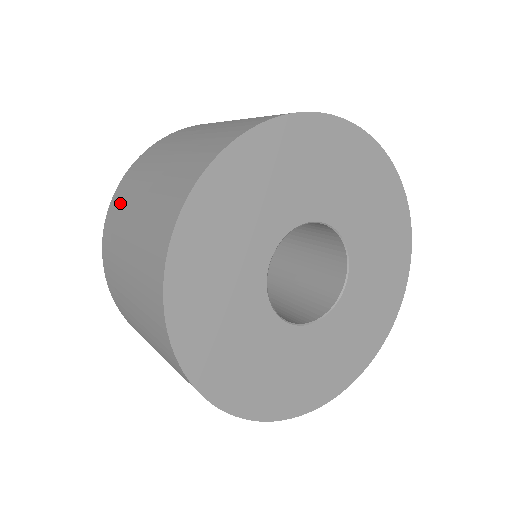
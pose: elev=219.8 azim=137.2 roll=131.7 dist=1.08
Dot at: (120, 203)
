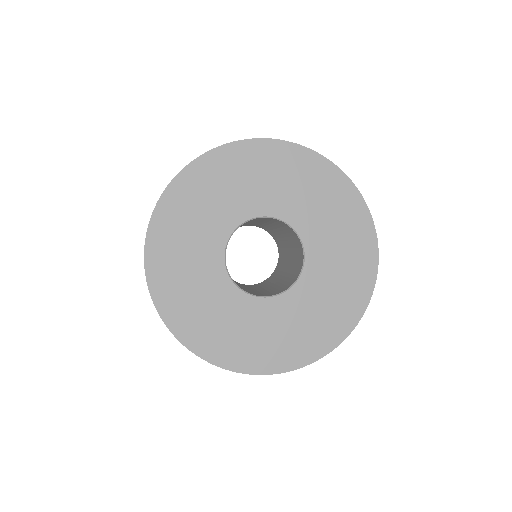
Dot at: occluded
